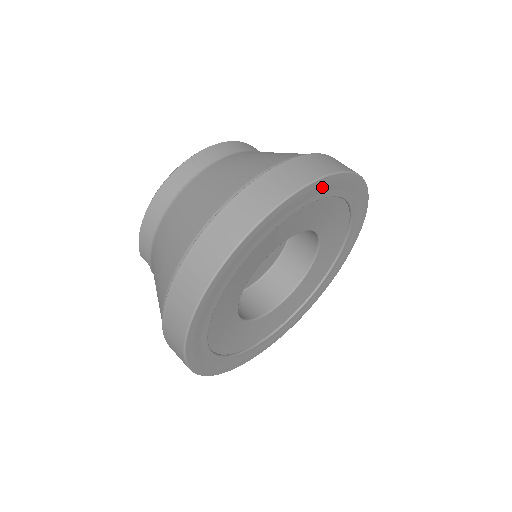
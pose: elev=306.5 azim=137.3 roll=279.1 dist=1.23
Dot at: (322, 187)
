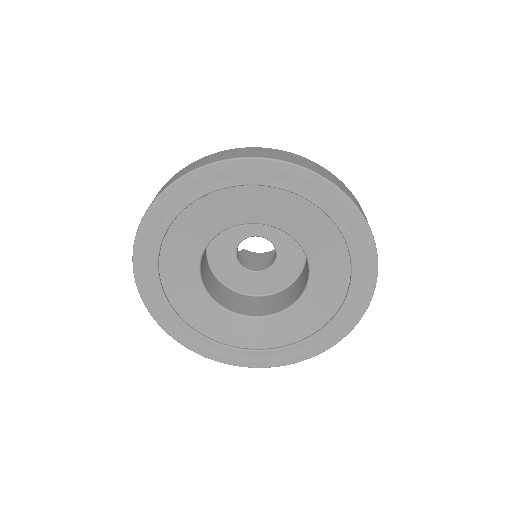
Dot at: (235, 171)
